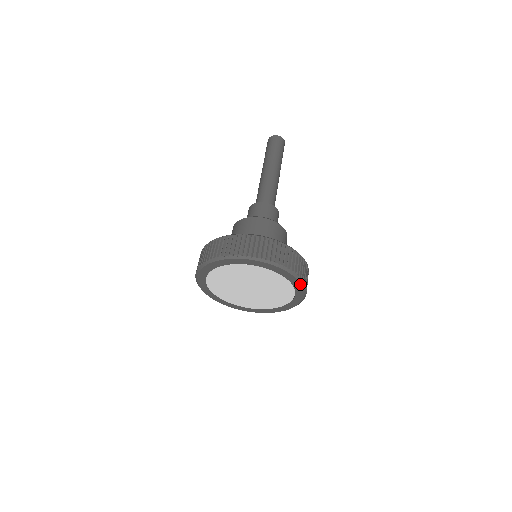
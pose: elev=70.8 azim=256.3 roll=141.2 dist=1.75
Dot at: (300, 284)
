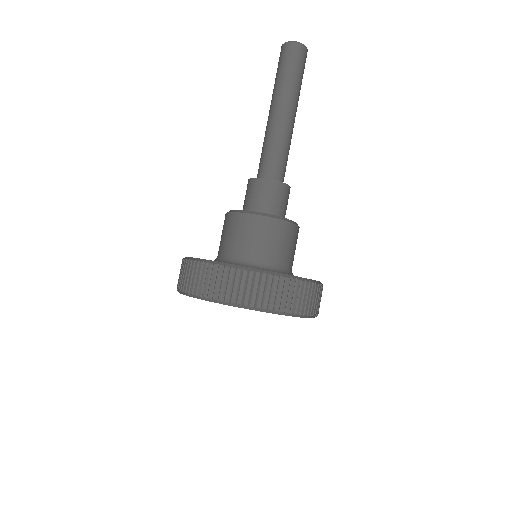
Dot at: occluded
